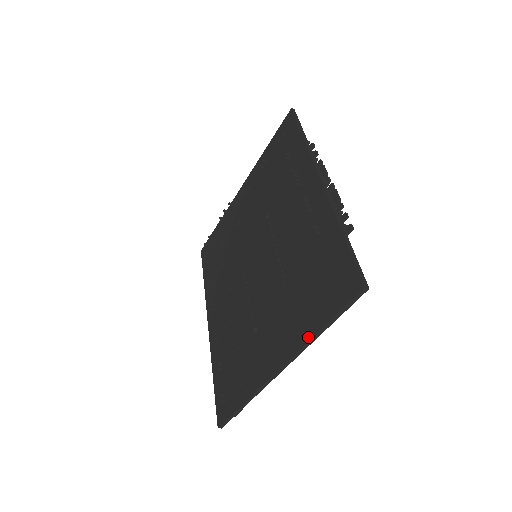
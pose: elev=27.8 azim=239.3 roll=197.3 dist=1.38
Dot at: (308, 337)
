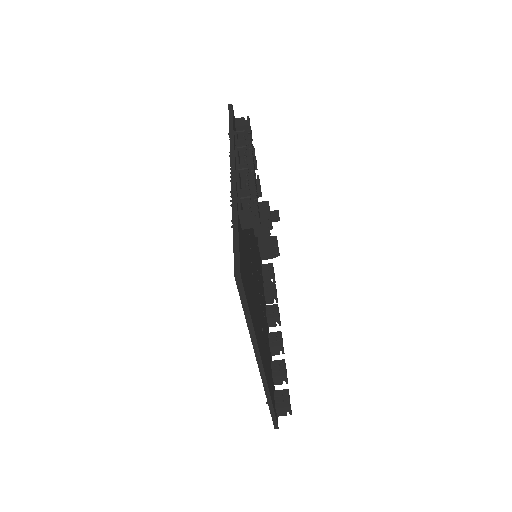
Dot at: (250, 334)
